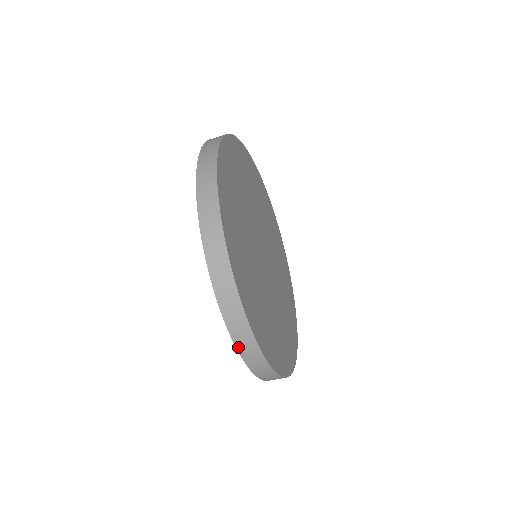
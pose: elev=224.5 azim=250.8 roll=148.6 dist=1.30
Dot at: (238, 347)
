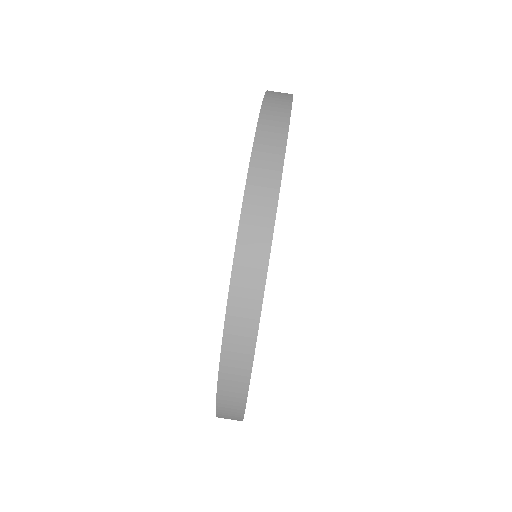
Dot at: (244, 213)
